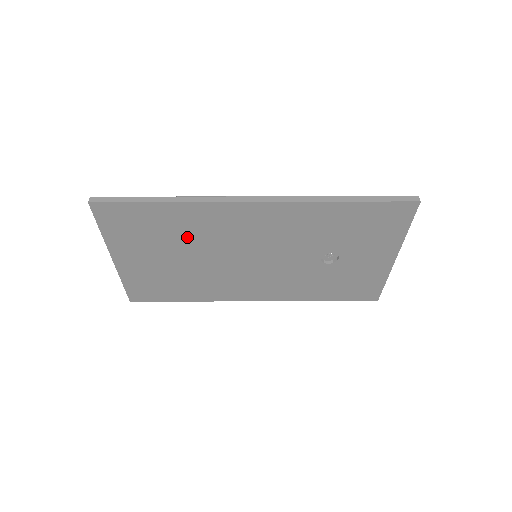
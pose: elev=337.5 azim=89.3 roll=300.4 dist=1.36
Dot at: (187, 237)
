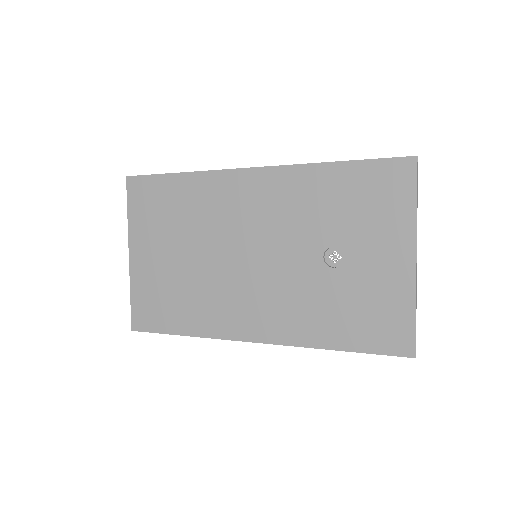
Dot at: (193, 220)
